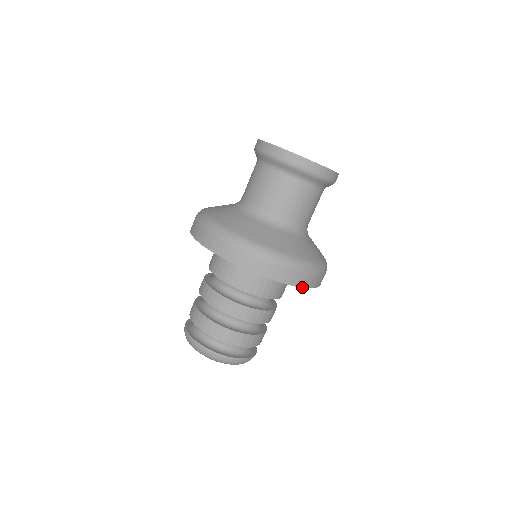
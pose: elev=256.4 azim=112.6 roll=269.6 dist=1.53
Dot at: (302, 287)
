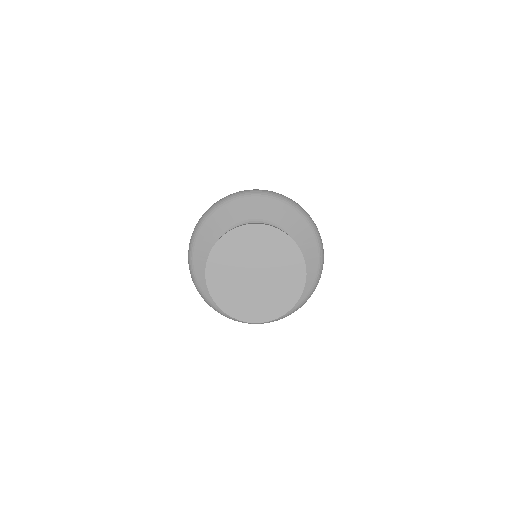
Dot at: occluded
